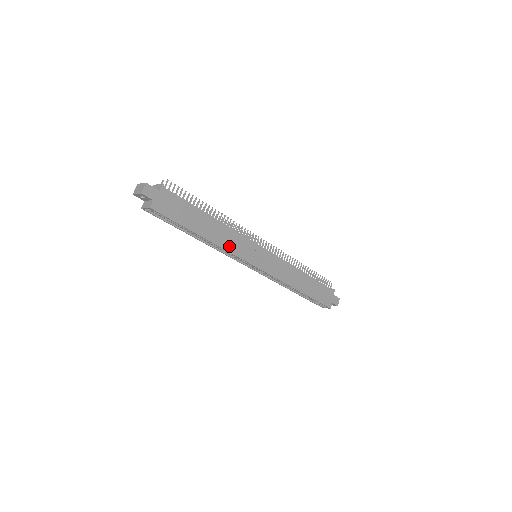
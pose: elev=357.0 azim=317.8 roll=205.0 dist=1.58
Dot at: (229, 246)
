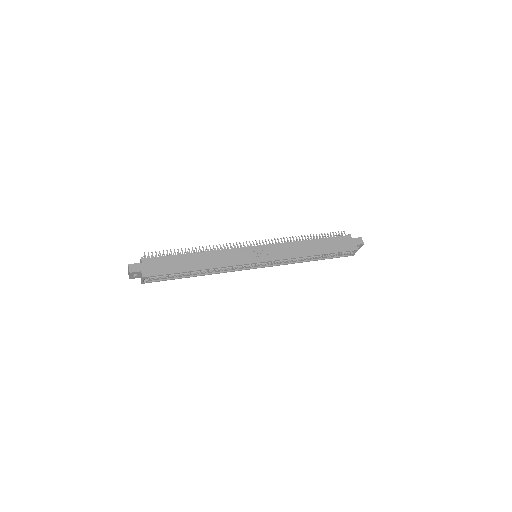
Dot at: (224, 263)
